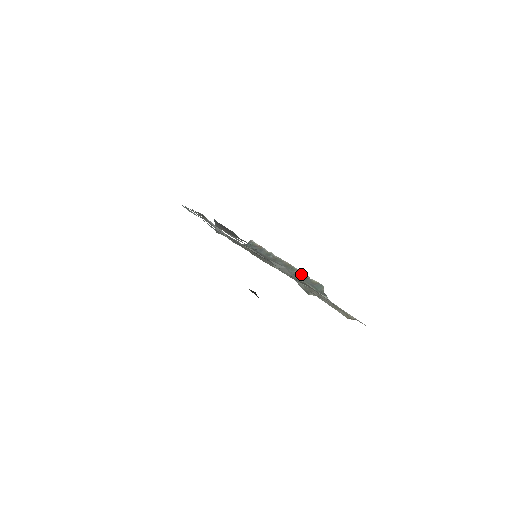
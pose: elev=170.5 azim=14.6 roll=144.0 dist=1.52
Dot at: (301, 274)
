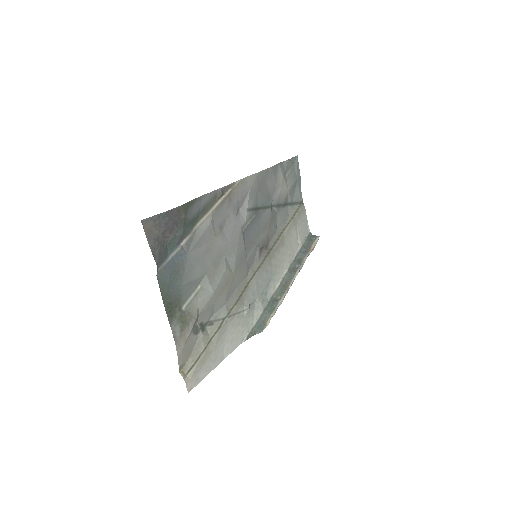
Dot at: (275, 304)
